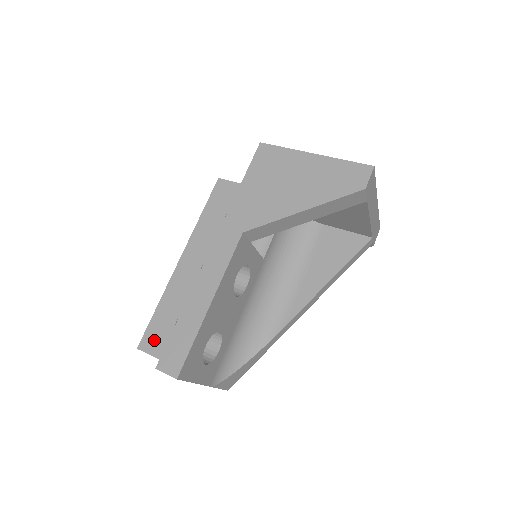
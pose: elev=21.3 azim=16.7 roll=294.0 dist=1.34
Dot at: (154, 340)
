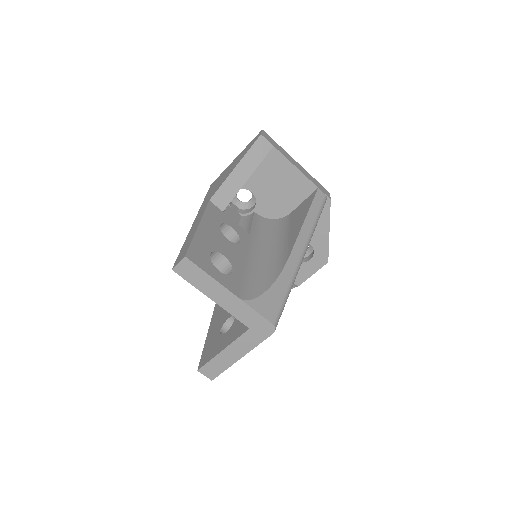
Dot at: (208, 354)
